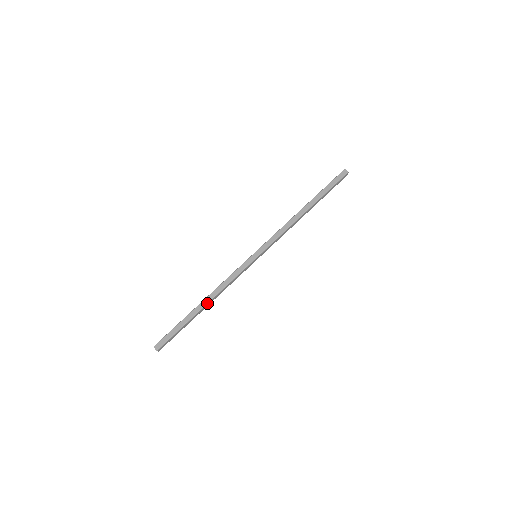
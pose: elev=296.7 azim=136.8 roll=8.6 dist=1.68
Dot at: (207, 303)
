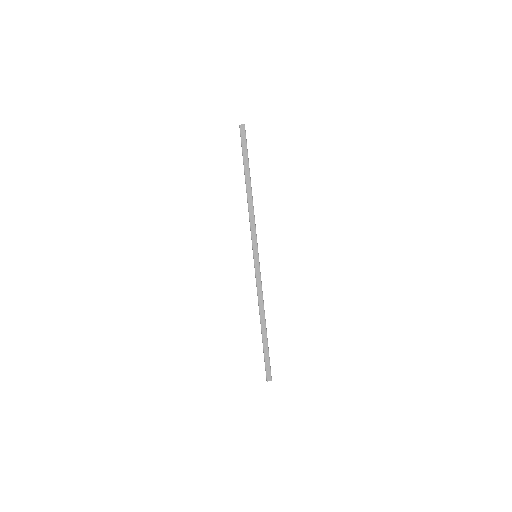
Dot at: (265, 321)
